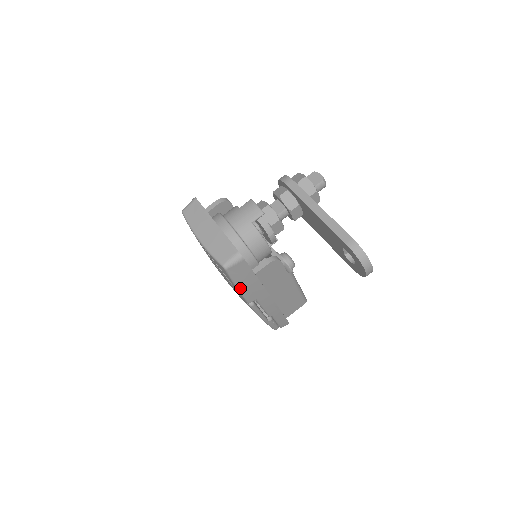
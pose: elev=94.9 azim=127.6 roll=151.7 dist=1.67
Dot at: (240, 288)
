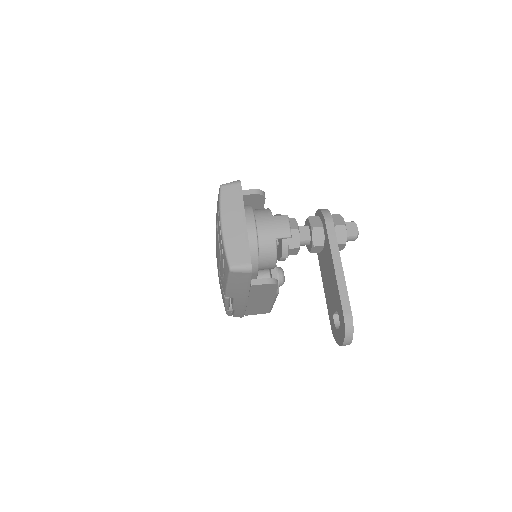
Dot at: (229, 286)
